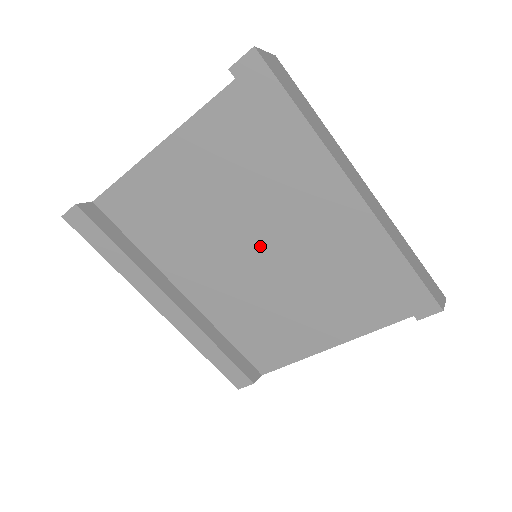
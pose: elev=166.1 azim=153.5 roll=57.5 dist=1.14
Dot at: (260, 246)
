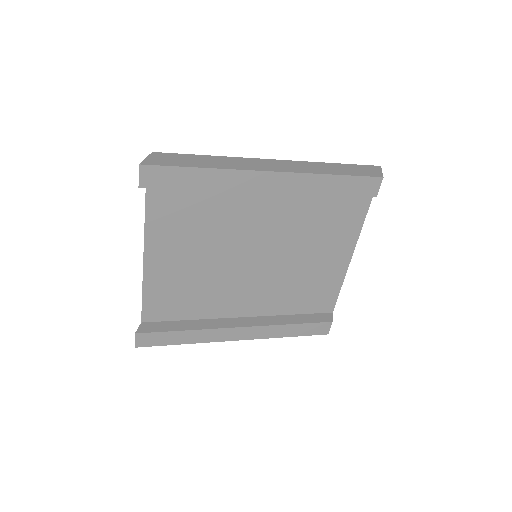
Dot at: (252, 249)
